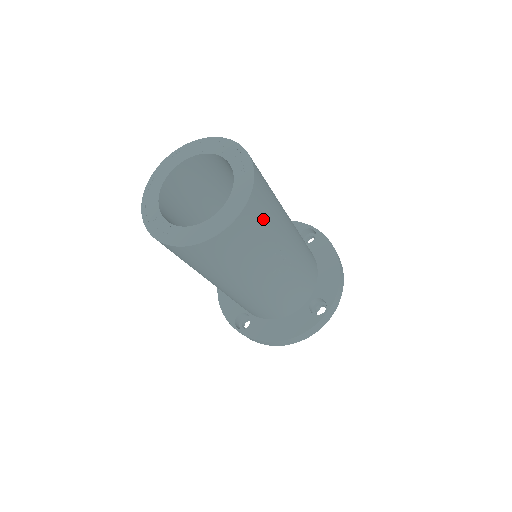
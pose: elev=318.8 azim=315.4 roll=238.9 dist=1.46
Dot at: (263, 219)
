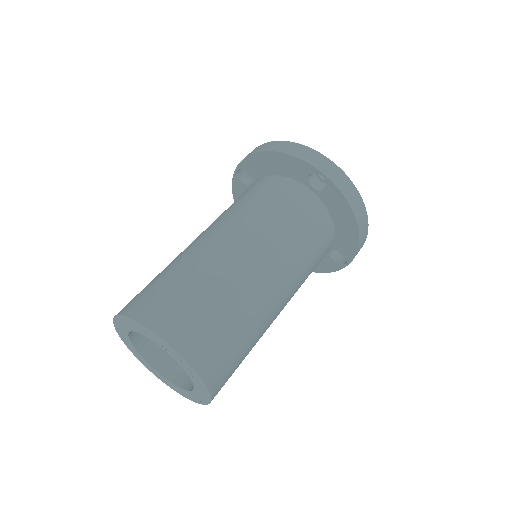
Dot at: (235, 368)
